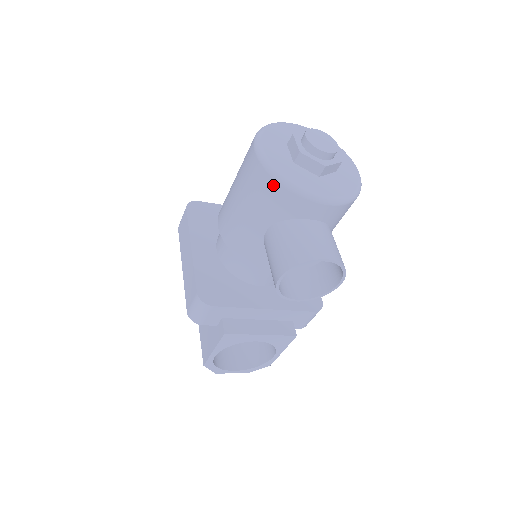
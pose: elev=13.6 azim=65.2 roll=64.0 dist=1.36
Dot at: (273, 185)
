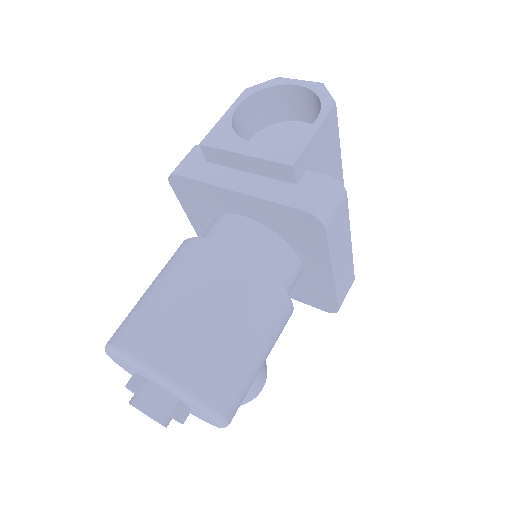
Dot at: occluded
